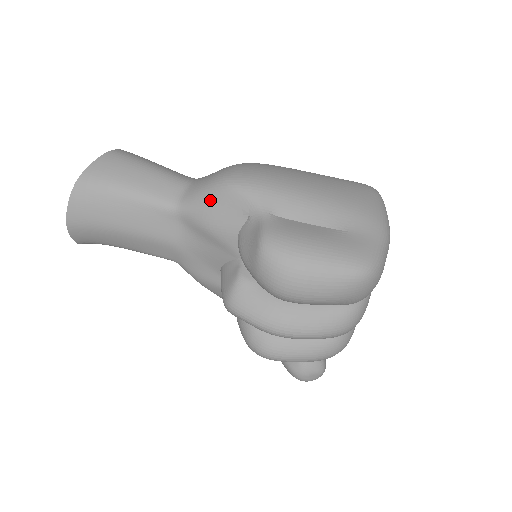
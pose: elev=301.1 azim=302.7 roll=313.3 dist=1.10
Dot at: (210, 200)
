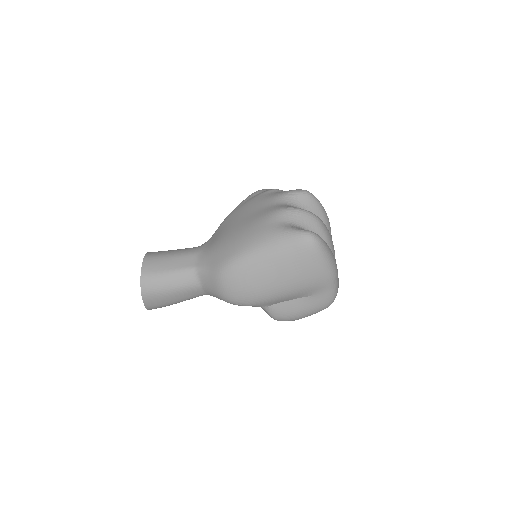
Dot at: occluded
